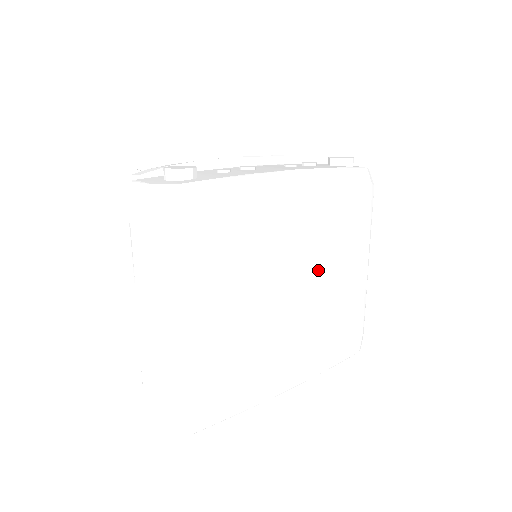
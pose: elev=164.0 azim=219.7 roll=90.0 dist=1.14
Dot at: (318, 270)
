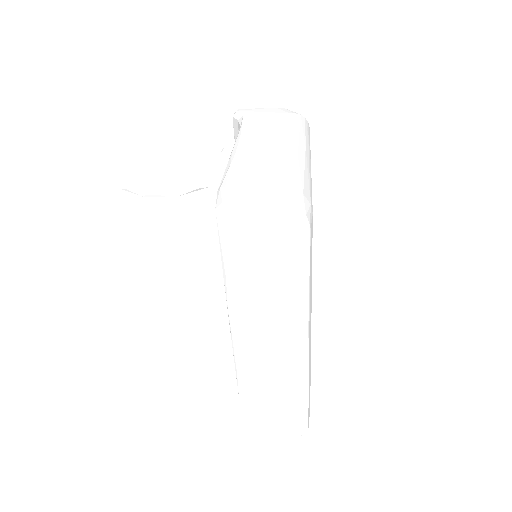
Dot at: occluded
